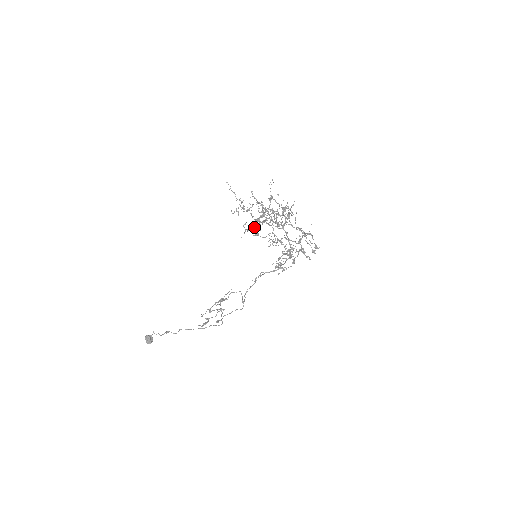
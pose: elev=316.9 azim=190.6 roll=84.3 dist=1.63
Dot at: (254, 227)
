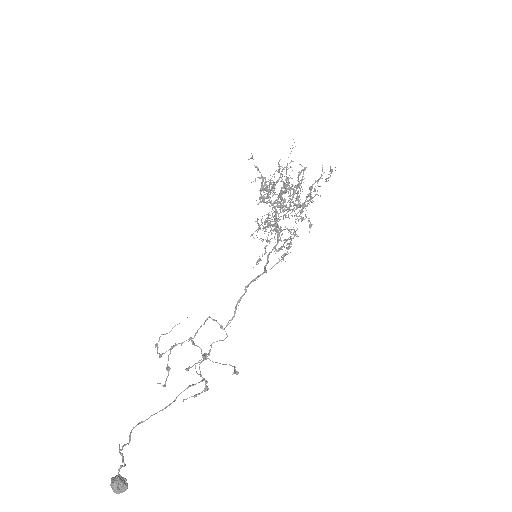
Dot at: occluded
